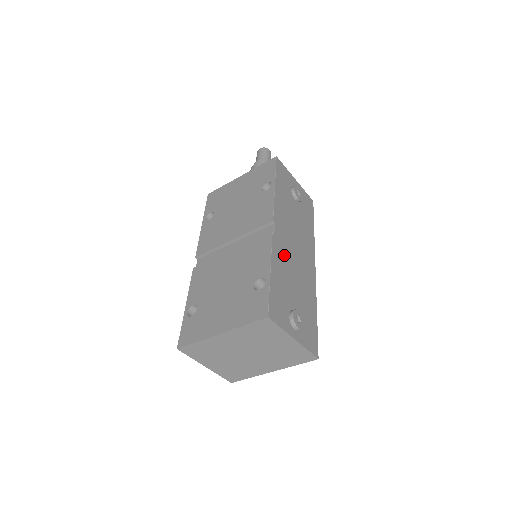
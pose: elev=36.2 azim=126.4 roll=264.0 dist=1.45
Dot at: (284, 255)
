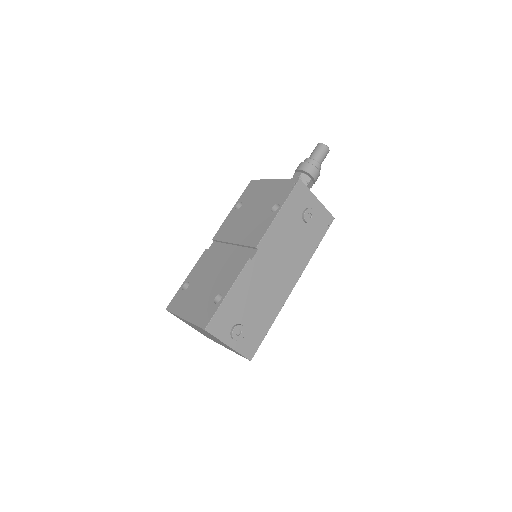
Dot at: (254, 278)
